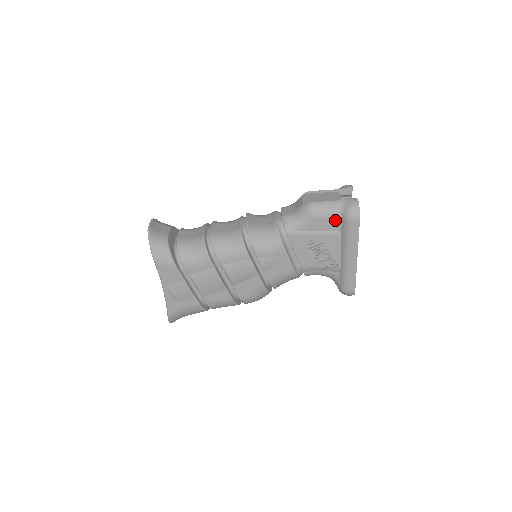
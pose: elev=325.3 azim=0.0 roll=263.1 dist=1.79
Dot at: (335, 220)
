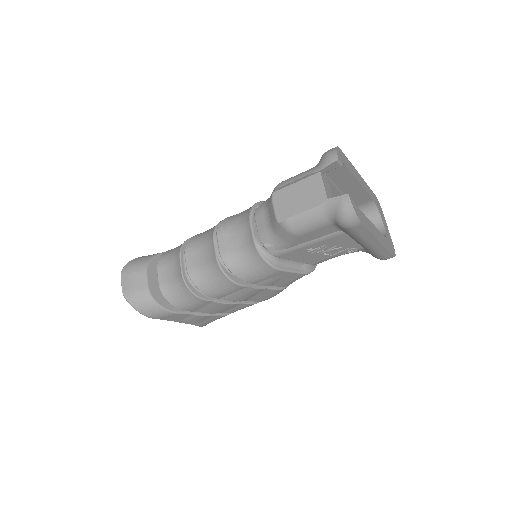
Dot at: (328, 227)
